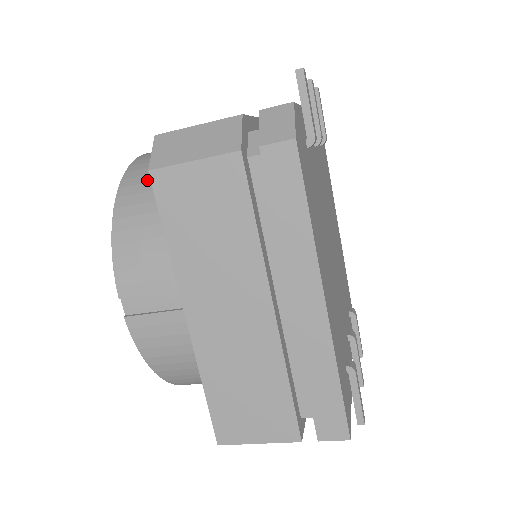
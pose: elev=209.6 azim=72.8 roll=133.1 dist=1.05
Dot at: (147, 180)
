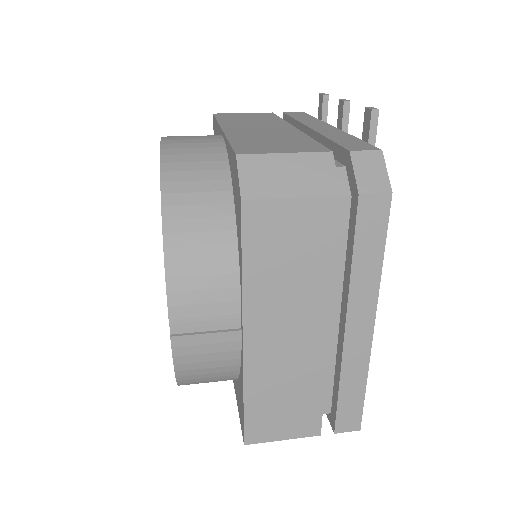
Dot at: (197, 189)
